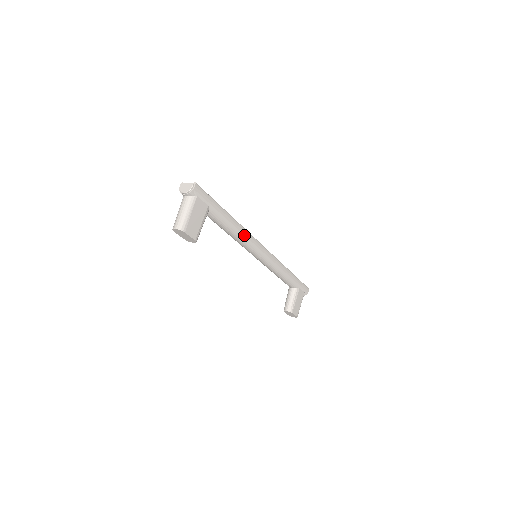
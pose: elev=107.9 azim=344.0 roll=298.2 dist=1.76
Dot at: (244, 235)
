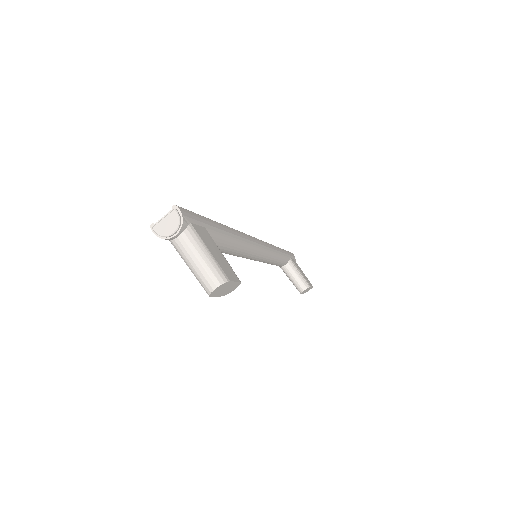
Dot at: (242, 238)
